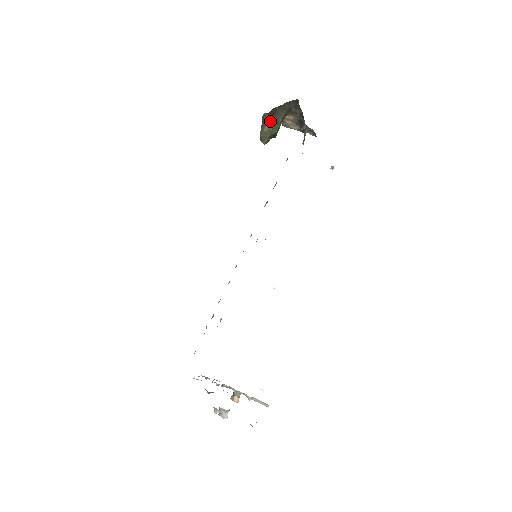
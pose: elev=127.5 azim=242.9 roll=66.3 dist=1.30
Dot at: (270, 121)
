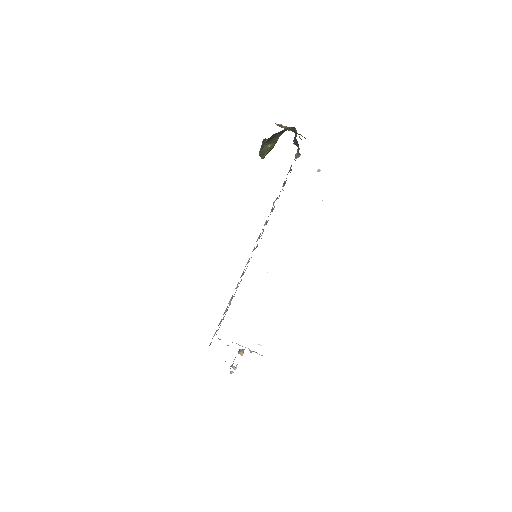
Dot at: (269, 143)
